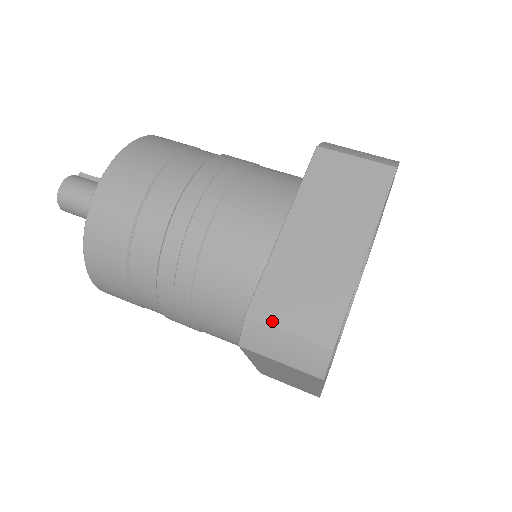
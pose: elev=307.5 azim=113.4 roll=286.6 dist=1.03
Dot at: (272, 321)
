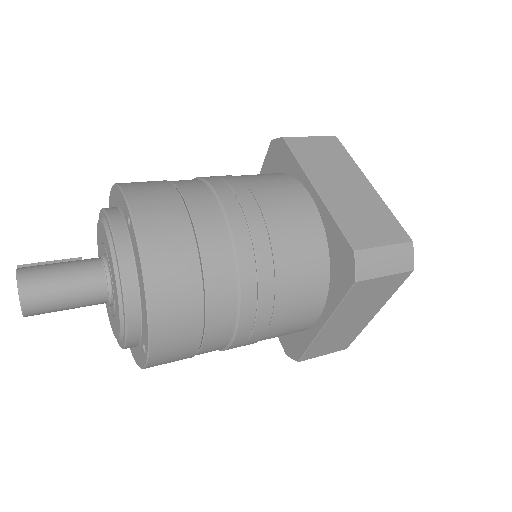
Dot at: (371, 245)
